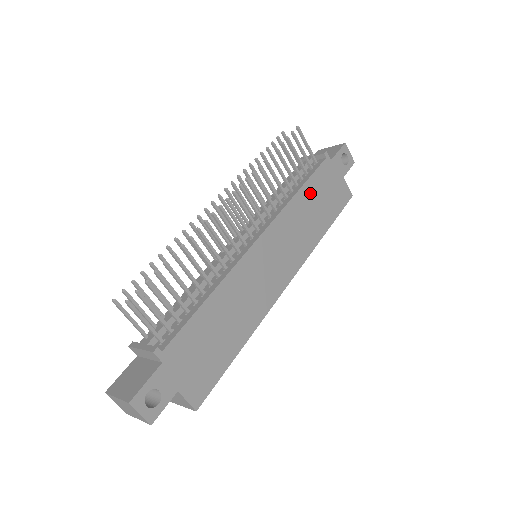
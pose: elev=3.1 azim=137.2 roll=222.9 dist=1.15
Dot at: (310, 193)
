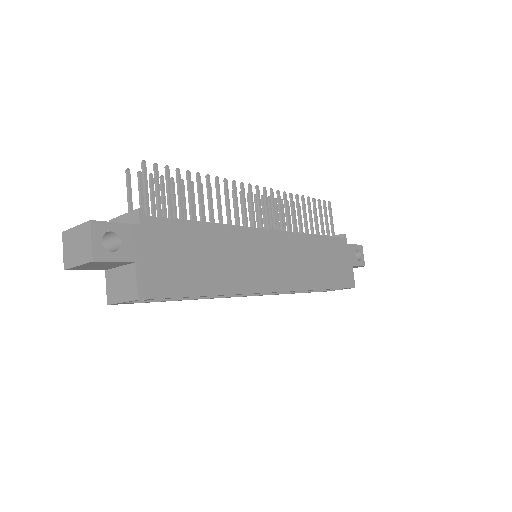
Dot at: (322, 247)
